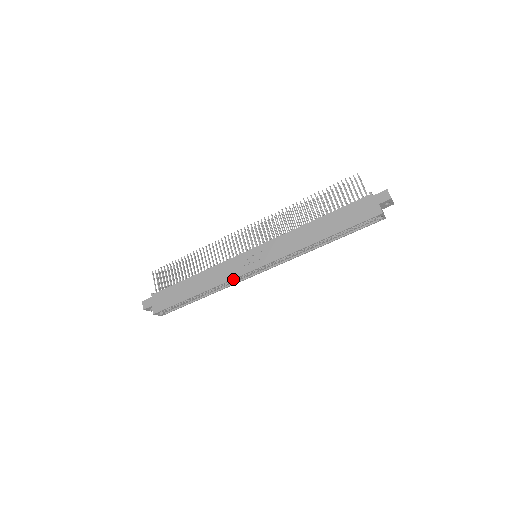
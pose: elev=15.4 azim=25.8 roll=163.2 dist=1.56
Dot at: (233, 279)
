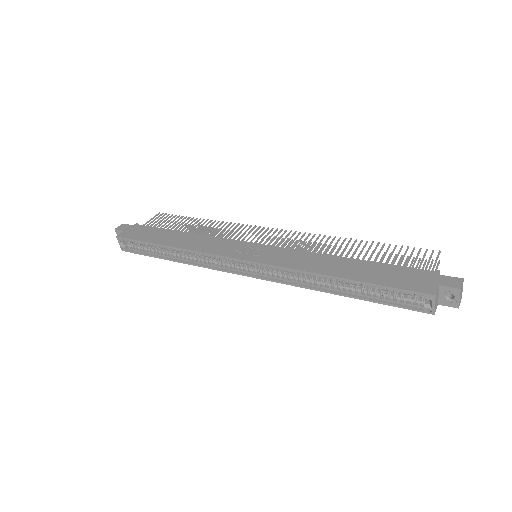
Dot at: (212, 254)
